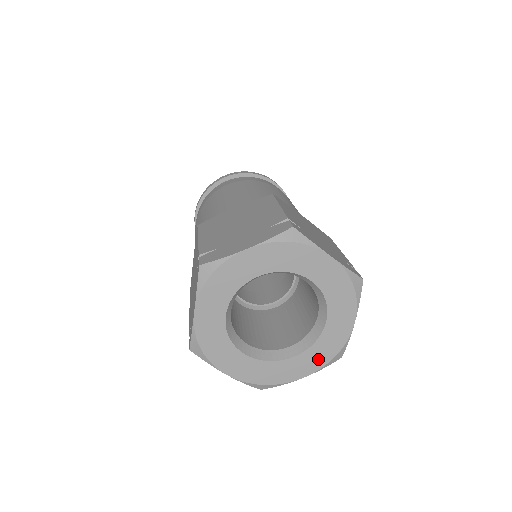
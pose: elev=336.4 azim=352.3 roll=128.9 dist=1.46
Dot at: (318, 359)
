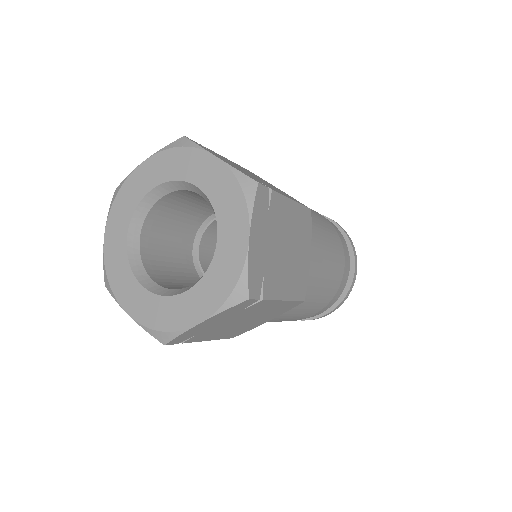
Dot at: (214, 294)
